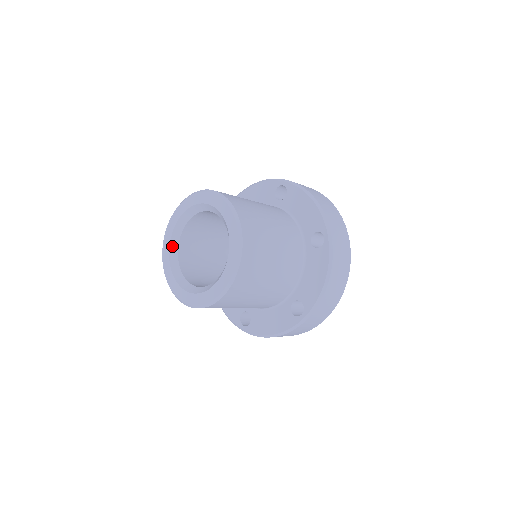
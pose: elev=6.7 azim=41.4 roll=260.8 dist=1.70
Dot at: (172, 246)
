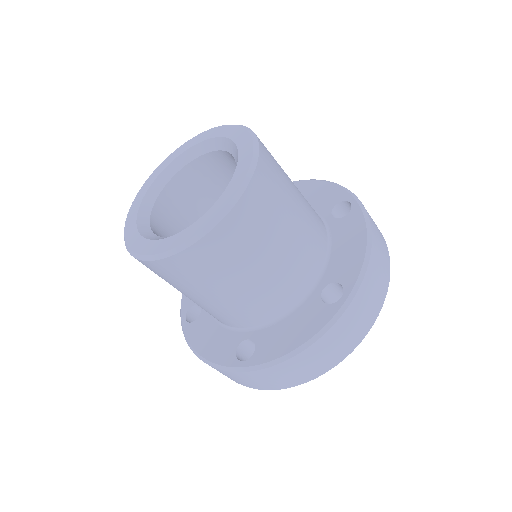
Dot at: (142, 212)
